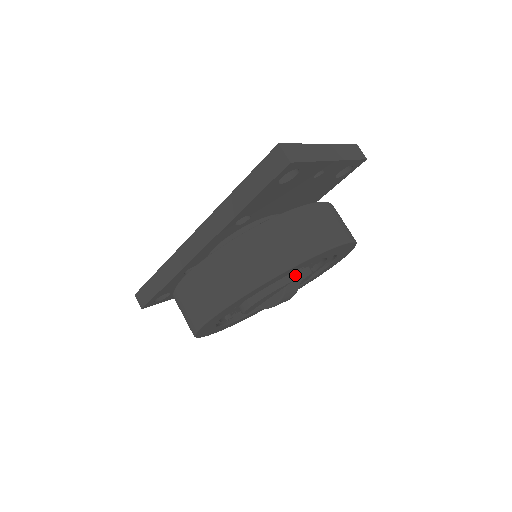
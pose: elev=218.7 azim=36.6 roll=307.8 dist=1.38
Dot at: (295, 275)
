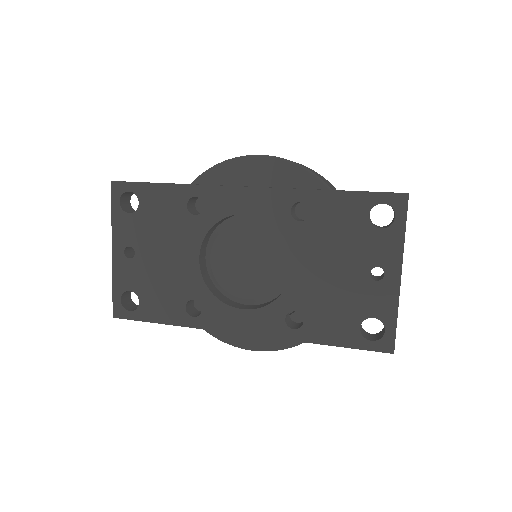
Dot at: occluded
